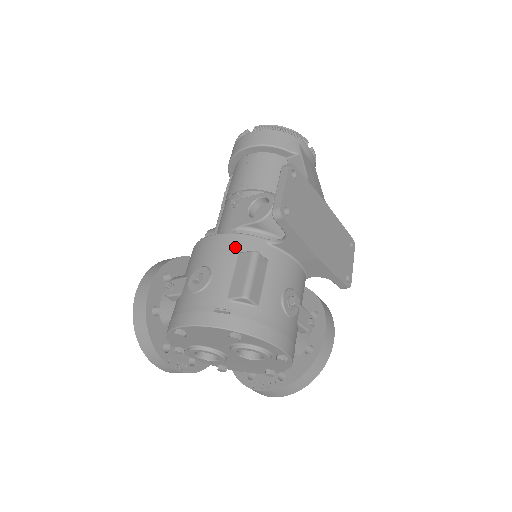
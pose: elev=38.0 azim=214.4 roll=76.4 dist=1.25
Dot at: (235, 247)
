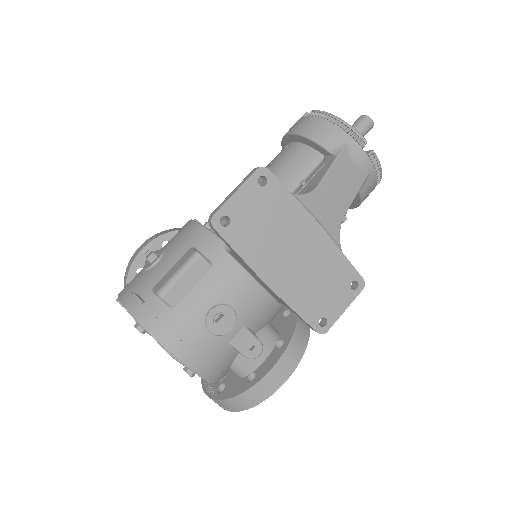
Dot at: (192, 240)
